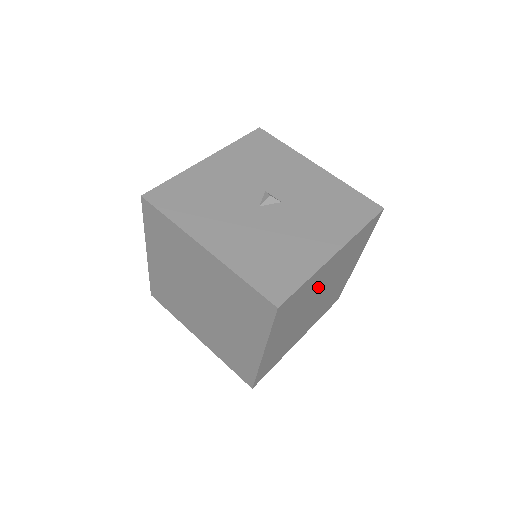
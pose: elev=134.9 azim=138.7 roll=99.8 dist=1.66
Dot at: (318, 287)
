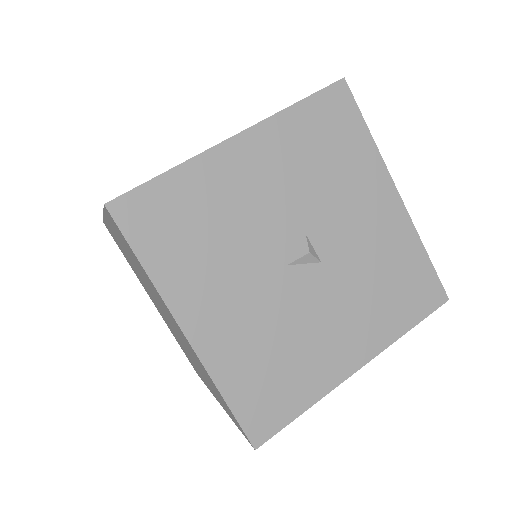
Dot at: occluded
